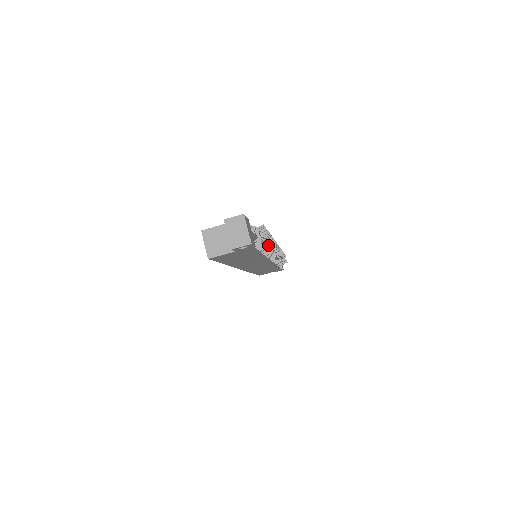
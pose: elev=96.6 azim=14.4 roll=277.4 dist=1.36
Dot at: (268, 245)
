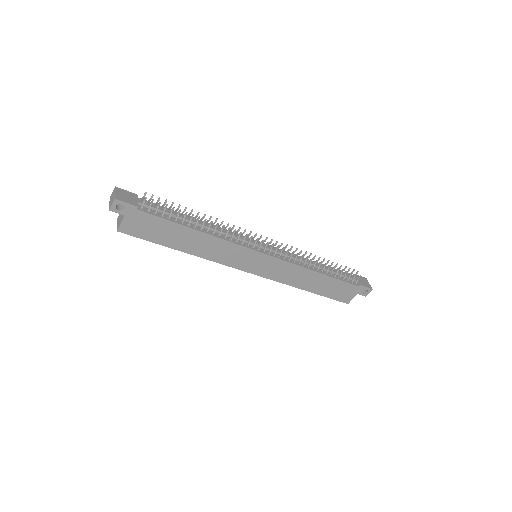
Dot at: (197, 219)
